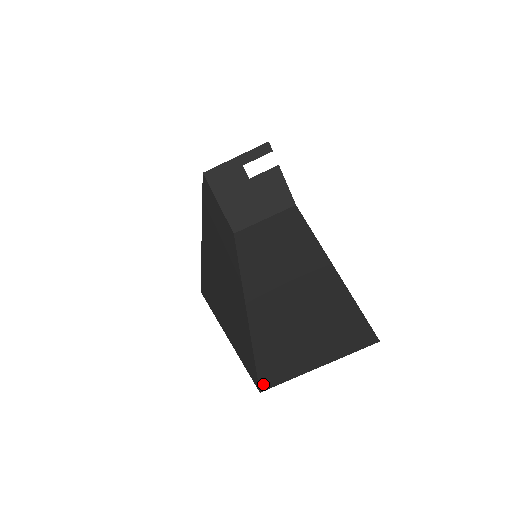
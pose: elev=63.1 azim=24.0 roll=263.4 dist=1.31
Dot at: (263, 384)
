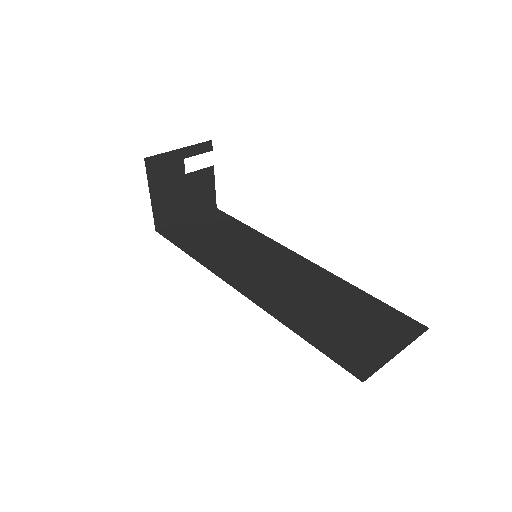
Dot at: (359, 375)
